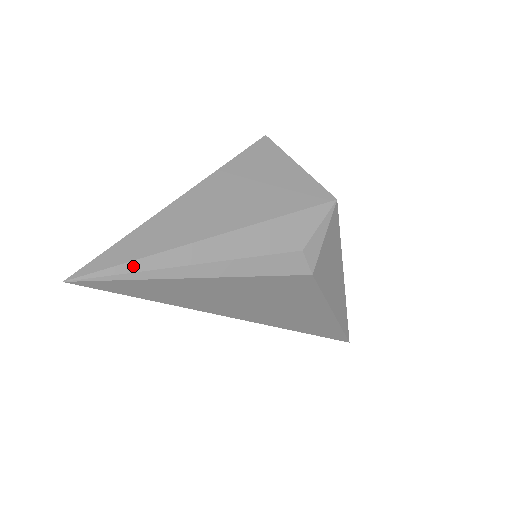
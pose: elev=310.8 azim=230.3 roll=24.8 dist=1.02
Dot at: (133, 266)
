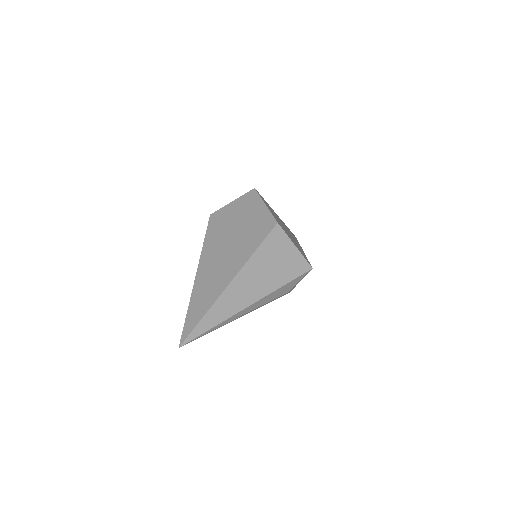
Dot at: (208, 331)
